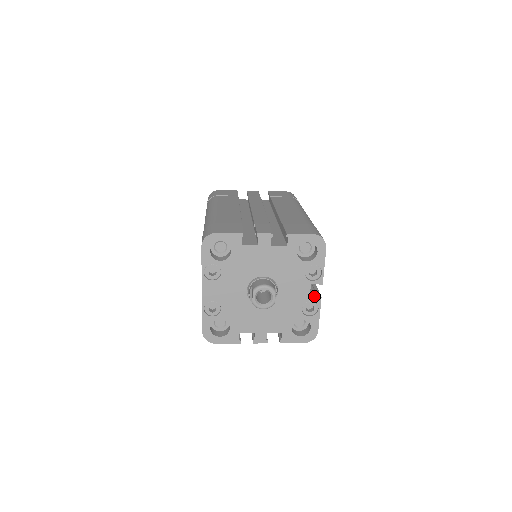
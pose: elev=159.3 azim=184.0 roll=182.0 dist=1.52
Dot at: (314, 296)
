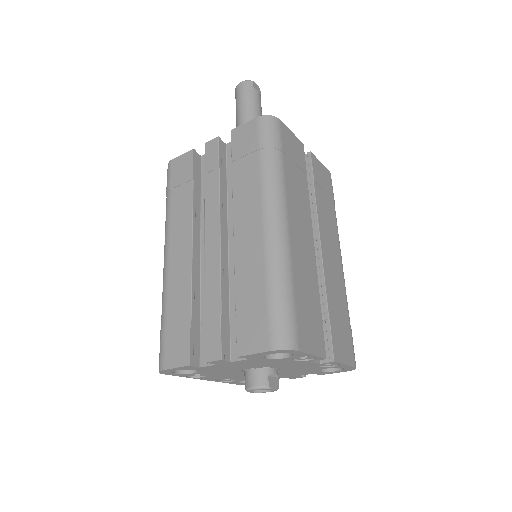
Dot at: (326, 357)
